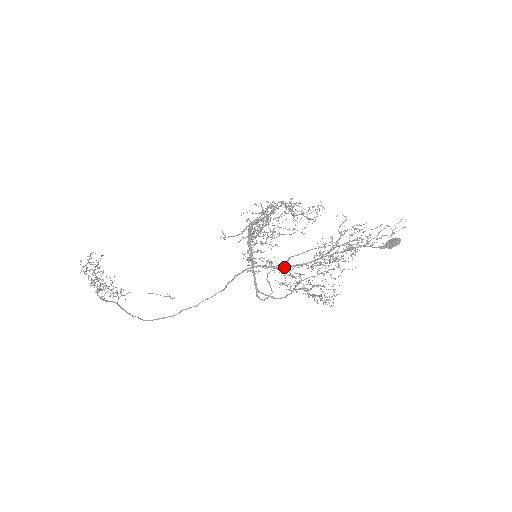
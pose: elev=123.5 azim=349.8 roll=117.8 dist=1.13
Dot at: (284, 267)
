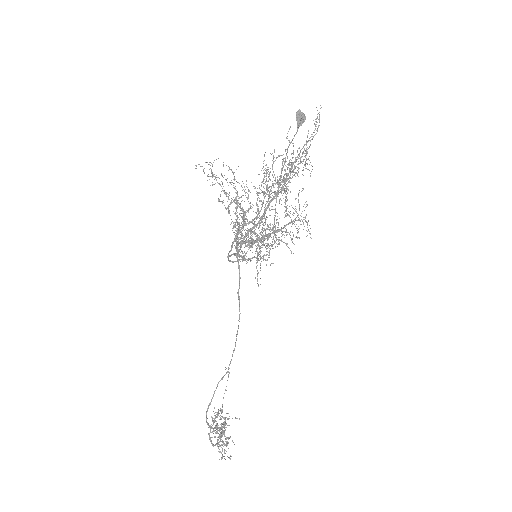
Dot at: (252, 228)
